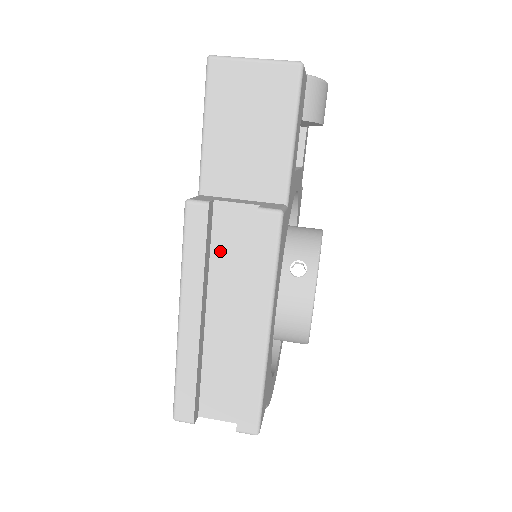
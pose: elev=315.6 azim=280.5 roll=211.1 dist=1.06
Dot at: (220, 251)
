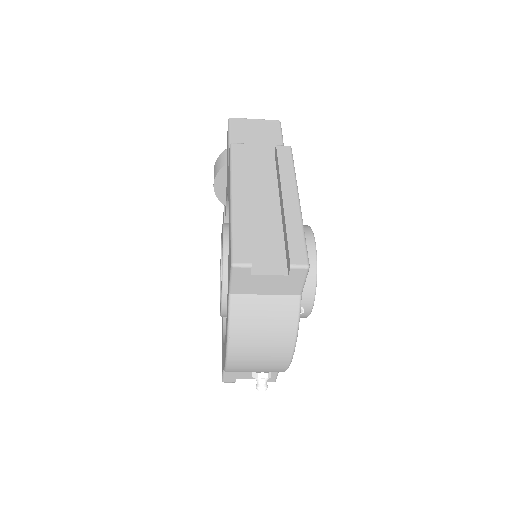
Dot at: (253, 173)
